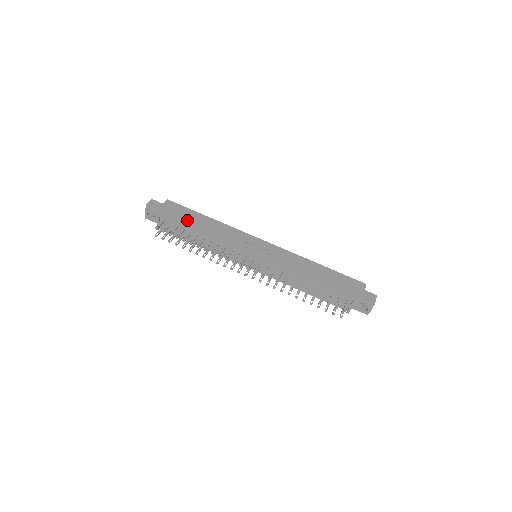
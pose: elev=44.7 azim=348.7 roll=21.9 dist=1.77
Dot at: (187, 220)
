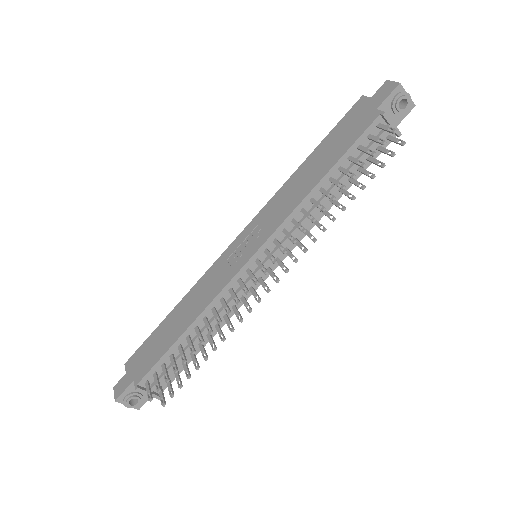
Dot at: (161, 345)
